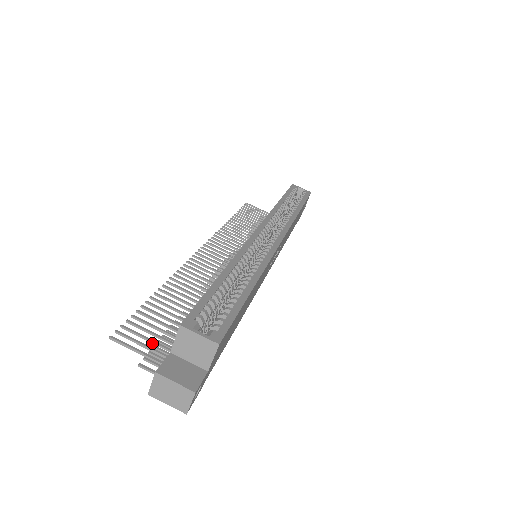
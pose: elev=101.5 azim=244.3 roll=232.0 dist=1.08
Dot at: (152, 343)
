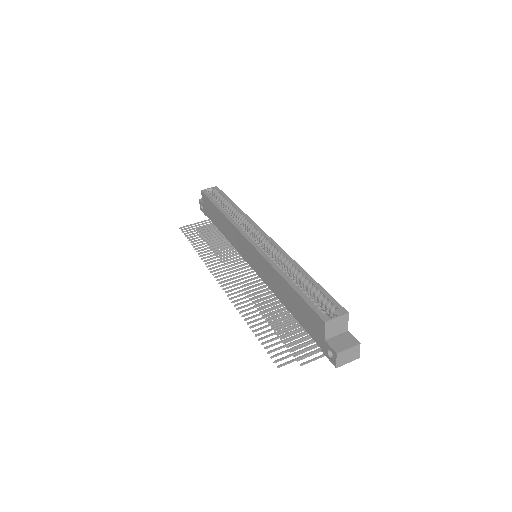
Dot at: occluded
